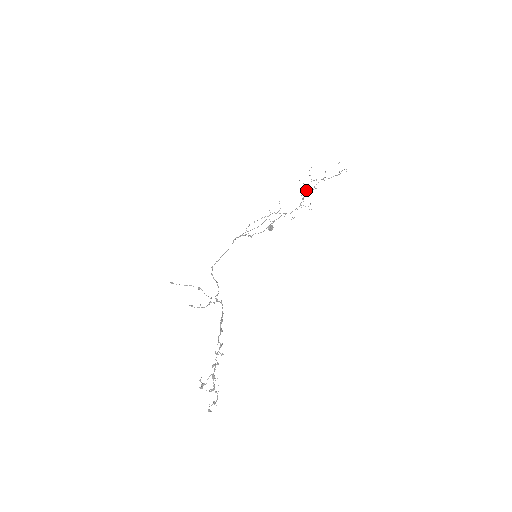
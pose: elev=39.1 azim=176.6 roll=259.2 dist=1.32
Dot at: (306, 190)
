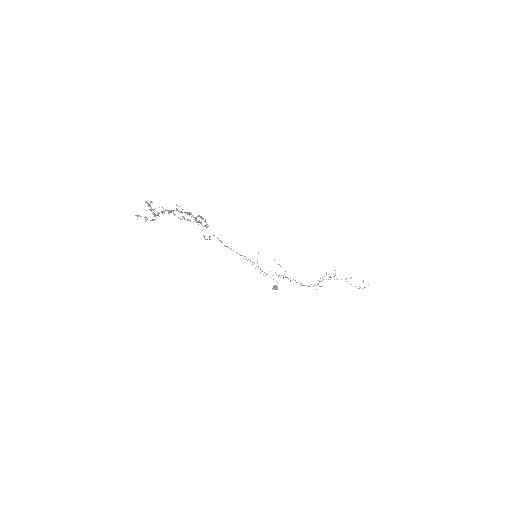
Dot at: occluded
